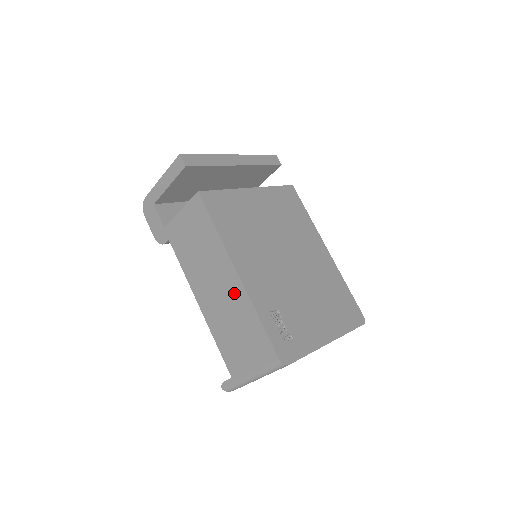
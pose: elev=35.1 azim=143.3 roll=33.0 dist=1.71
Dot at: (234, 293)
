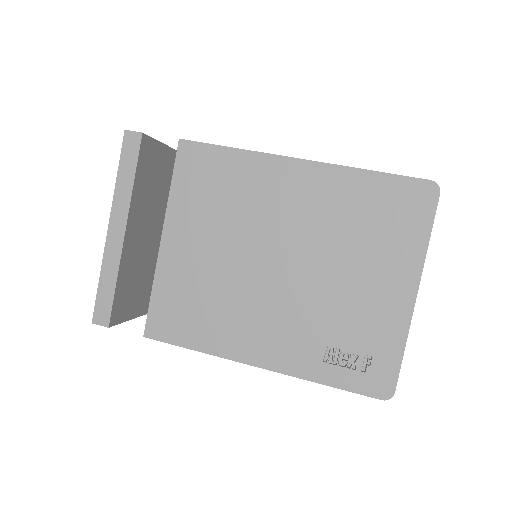
Dot at: occluded
